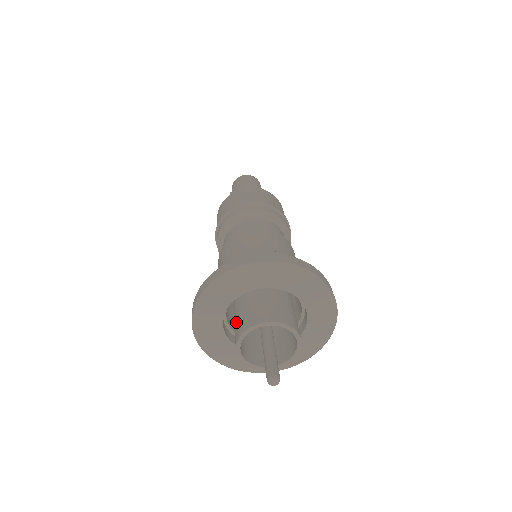
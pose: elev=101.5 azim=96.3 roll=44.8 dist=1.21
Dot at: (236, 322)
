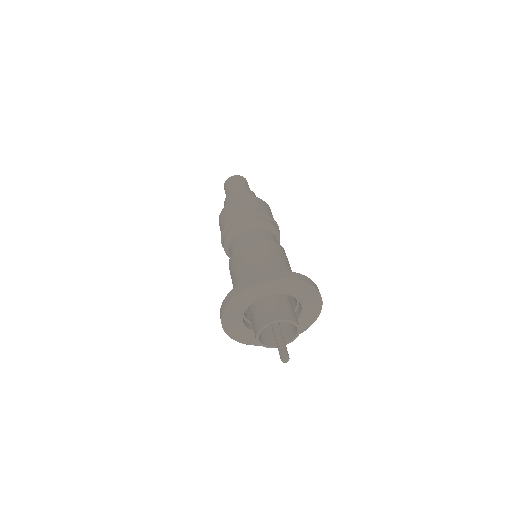
Dot at: occluded
